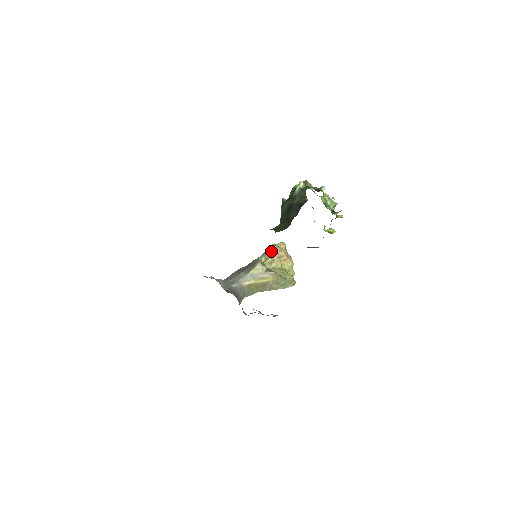
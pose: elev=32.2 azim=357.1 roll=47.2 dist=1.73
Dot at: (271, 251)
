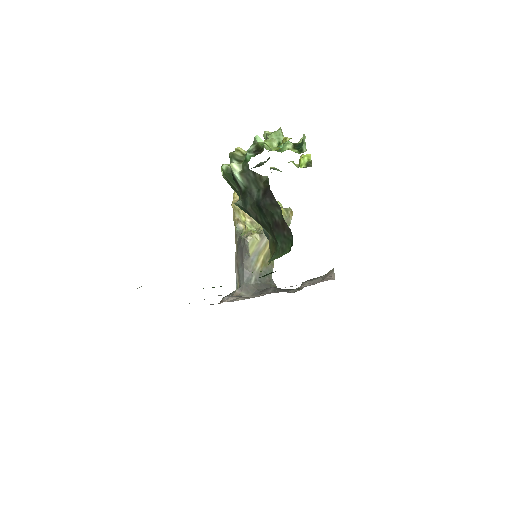
Dot at: (239, 212)
